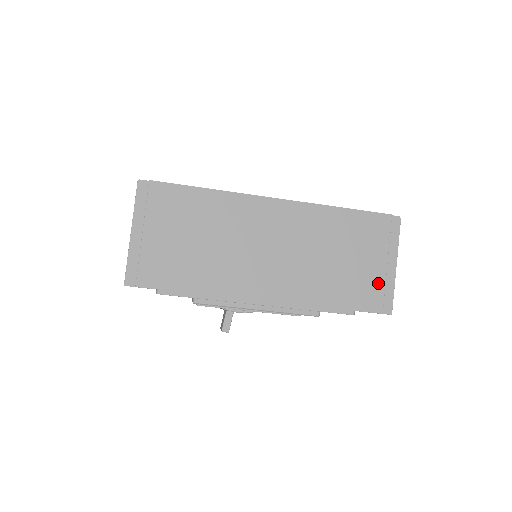
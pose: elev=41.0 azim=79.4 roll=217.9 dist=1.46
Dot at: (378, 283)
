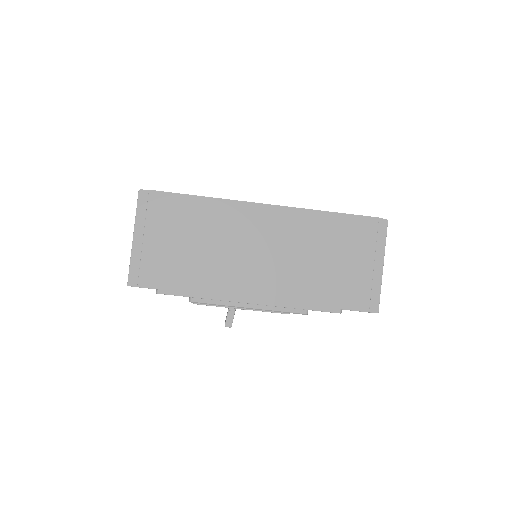
Dot at: (365, 283)
